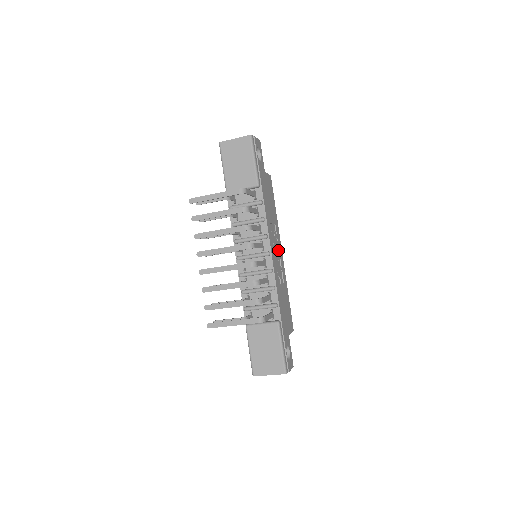
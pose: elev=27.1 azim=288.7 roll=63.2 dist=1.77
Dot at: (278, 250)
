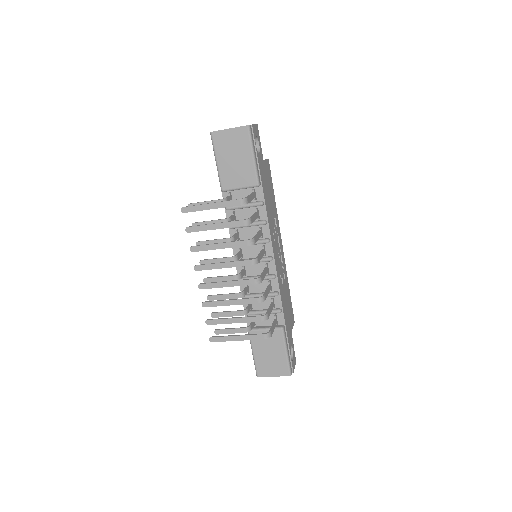
Dot at: (279, 245)
